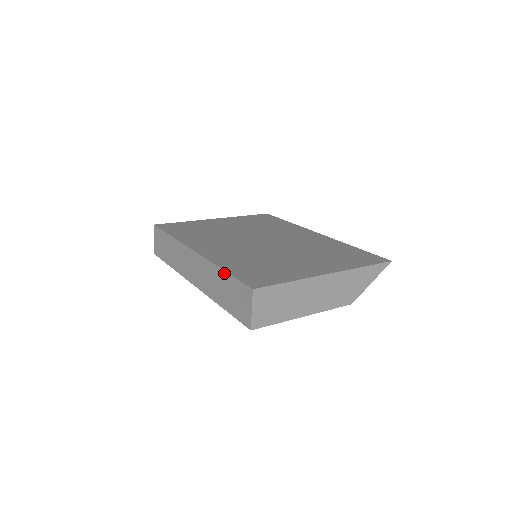
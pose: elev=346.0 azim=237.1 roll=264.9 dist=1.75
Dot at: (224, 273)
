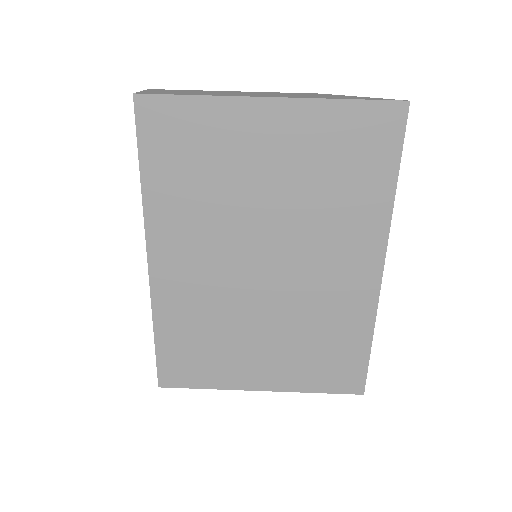
Dot at: (154, 337)
